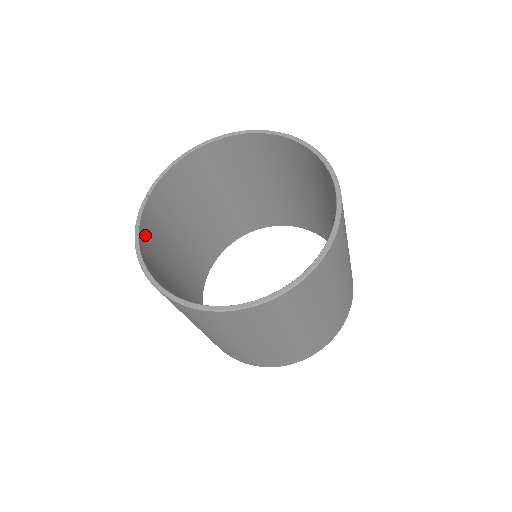
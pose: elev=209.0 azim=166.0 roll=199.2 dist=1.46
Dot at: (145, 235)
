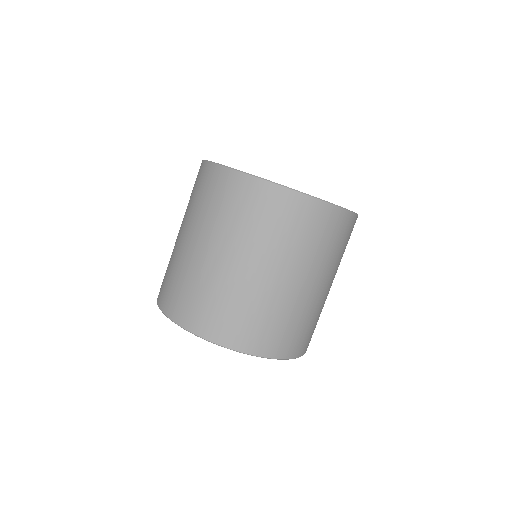
Dot at: occluded
